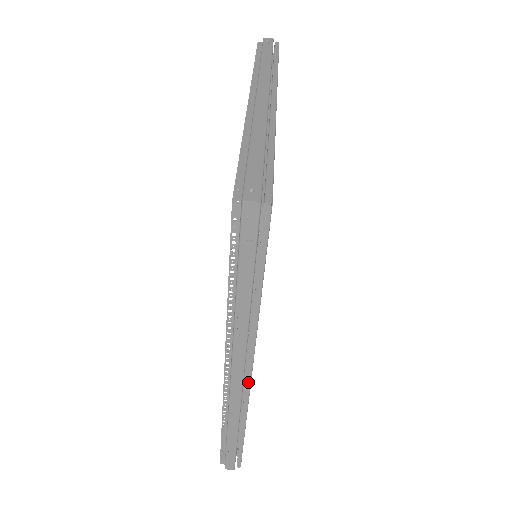
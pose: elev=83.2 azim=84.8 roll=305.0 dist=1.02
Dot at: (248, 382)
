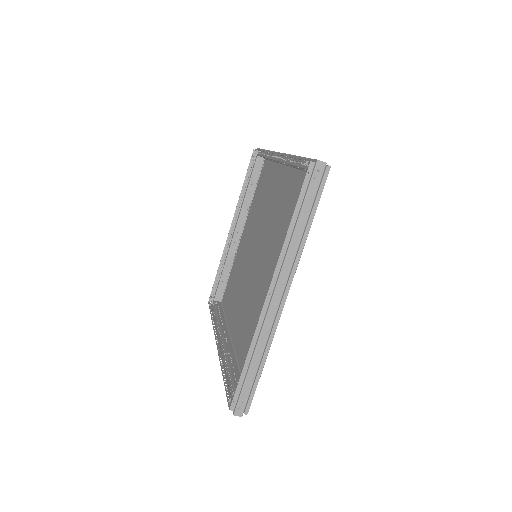
Dot at: occluded
